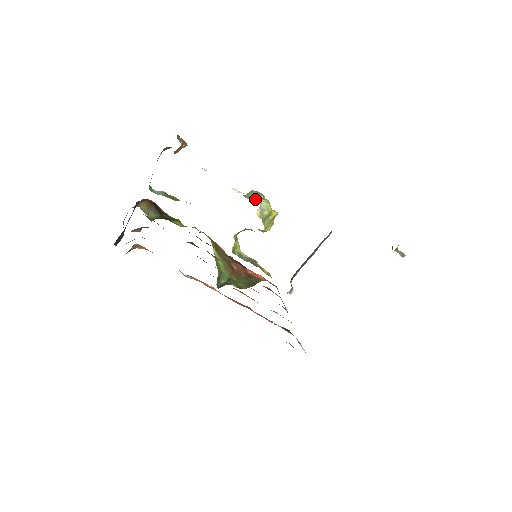
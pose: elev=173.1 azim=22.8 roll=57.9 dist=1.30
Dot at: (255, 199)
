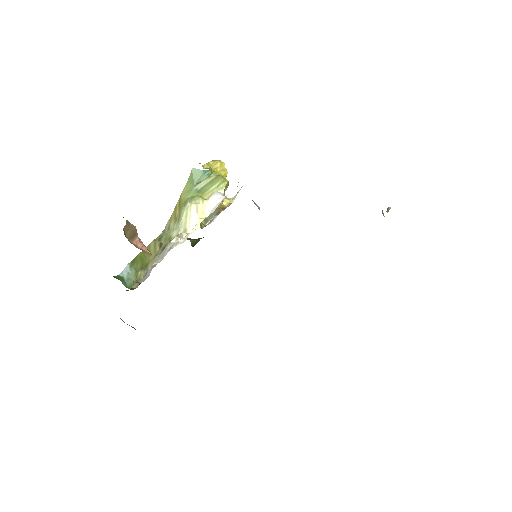
Dot at: (212, 189)
